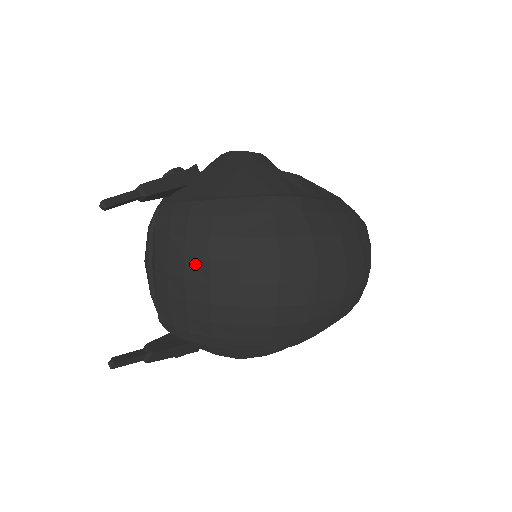
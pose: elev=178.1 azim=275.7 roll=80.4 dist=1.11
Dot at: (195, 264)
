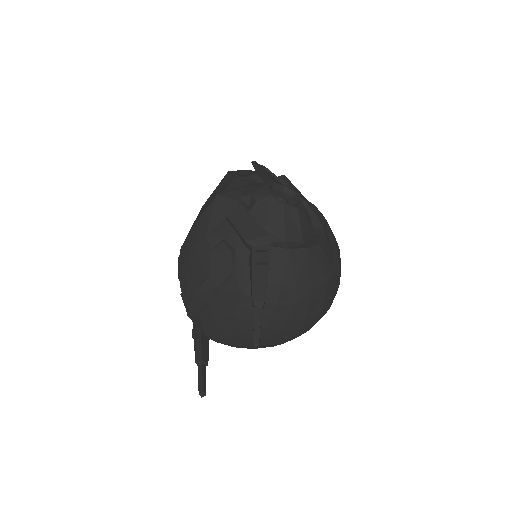
Dot at: (270, 331)
